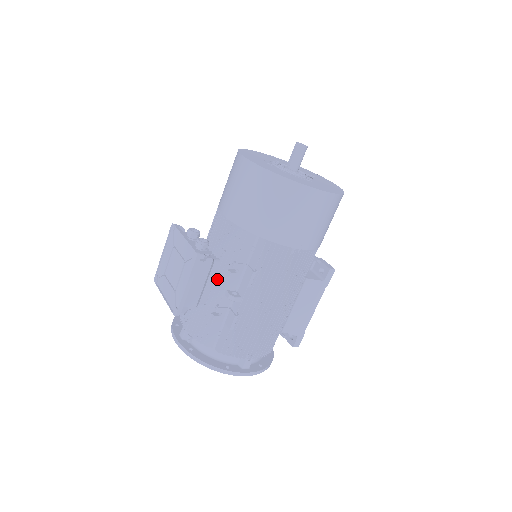
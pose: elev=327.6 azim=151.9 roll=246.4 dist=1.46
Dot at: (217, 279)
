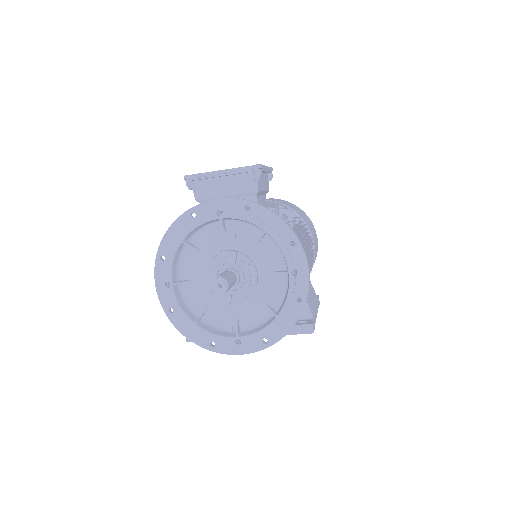
Dot at: occluded
